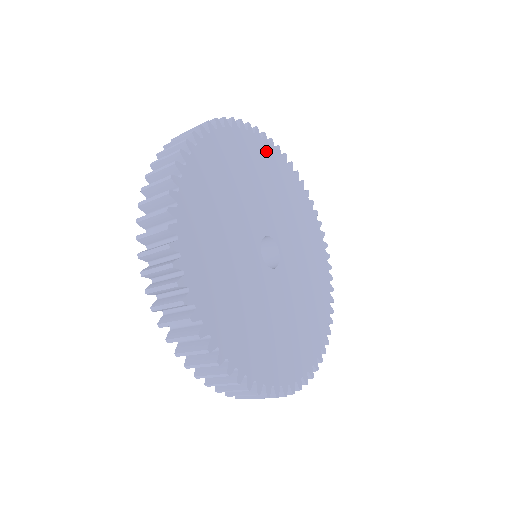
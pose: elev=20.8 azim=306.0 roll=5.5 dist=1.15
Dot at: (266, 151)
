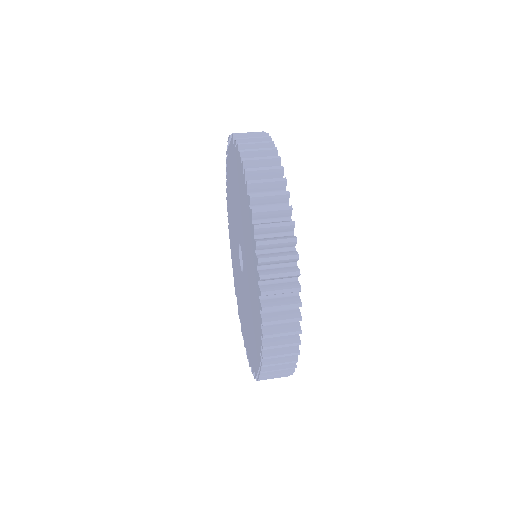
Dot at: occluded
